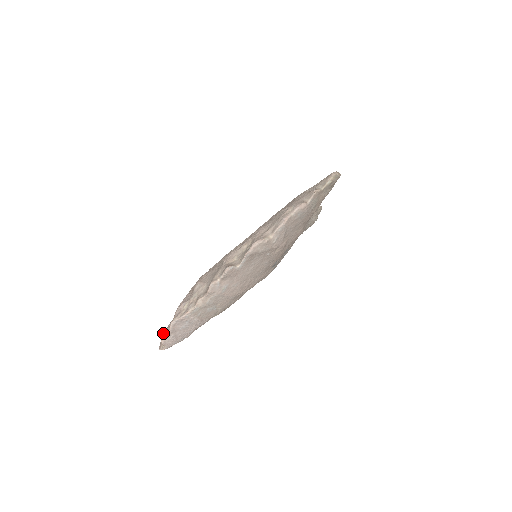
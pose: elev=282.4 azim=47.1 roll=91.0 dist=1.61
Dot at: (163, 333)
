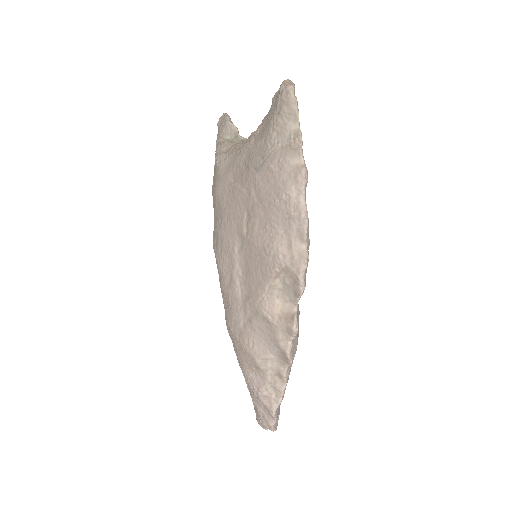
Dot at: (264, 424)
